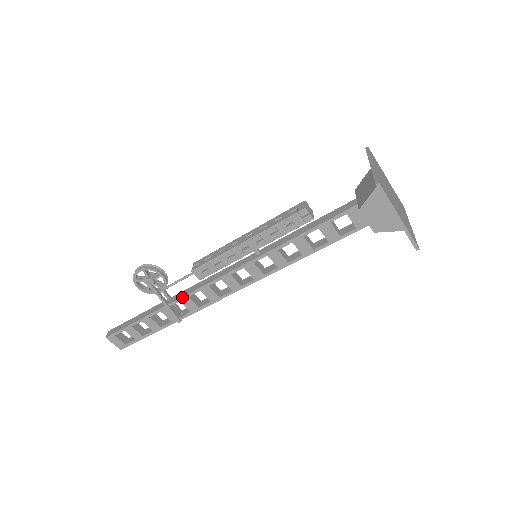
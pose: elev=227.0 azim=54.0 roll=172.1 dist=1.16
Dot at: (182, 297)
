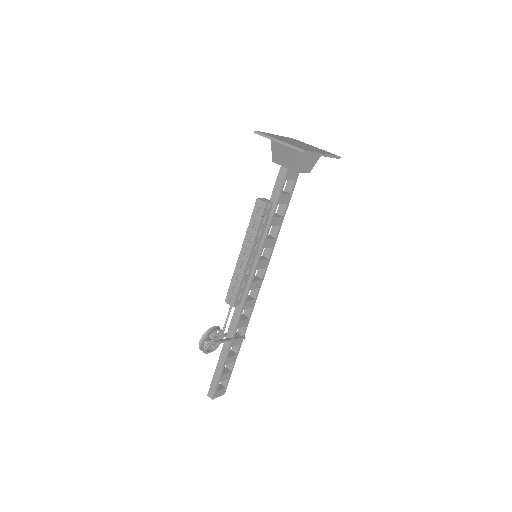
Dot at: (236, 325)
